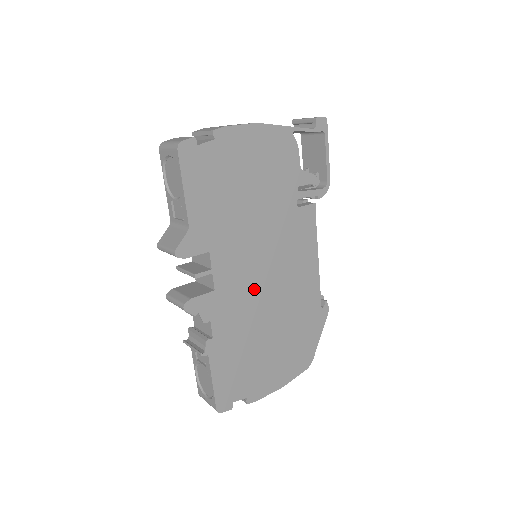
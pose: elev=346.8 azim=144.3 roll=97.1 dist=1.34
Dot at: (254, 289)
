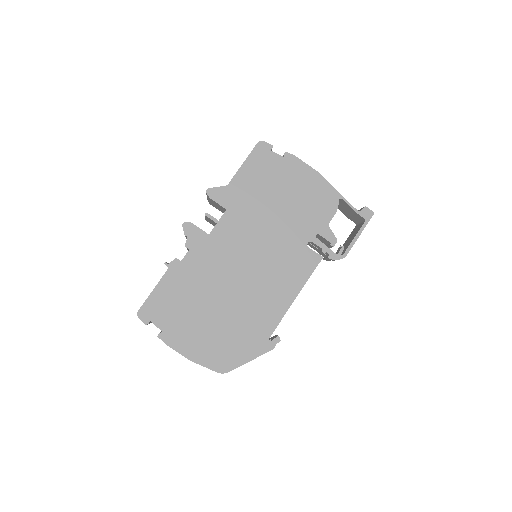
Dot at: (233, 263)
